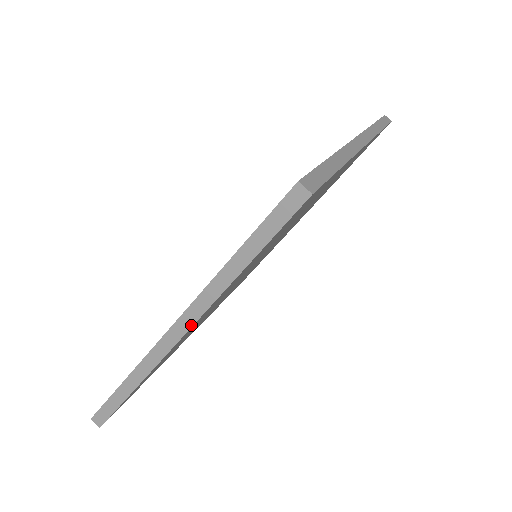
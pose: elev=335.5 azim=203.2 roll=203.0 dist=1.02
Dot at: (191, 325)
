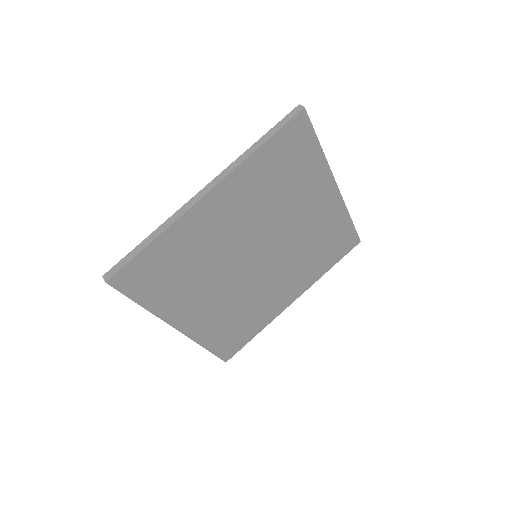
Dot at: (219, 182)
